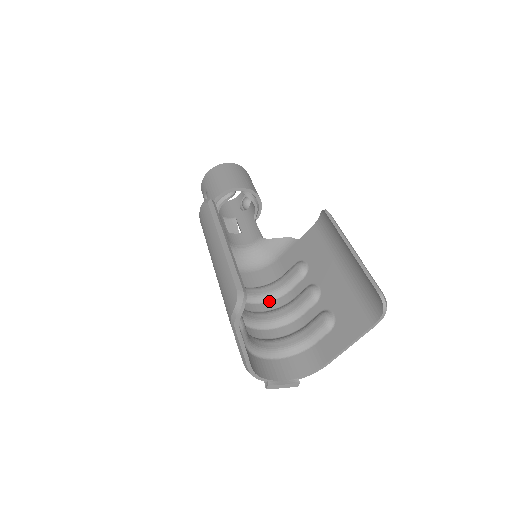
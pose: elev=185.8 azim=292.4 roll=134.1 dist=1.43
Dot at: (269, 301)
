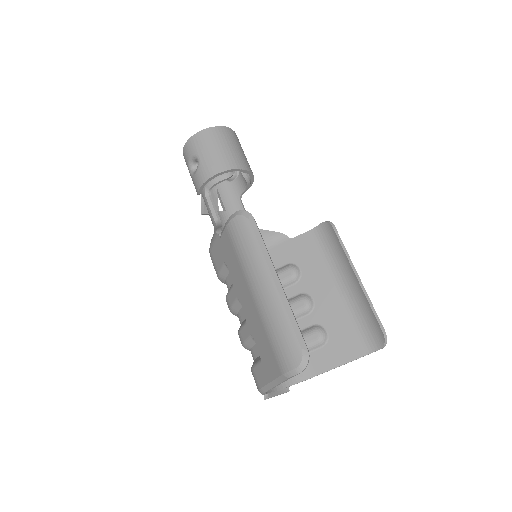
Dot at: occluded
